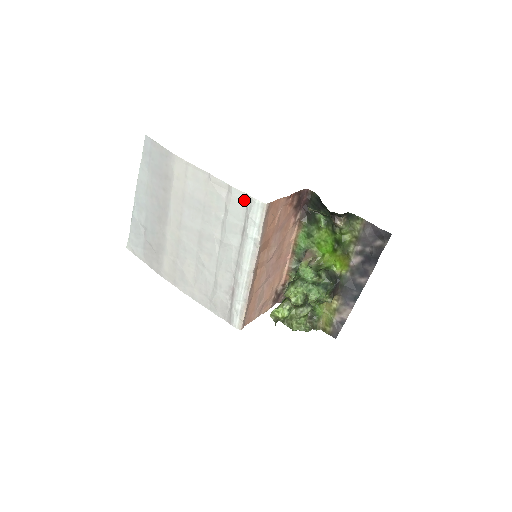
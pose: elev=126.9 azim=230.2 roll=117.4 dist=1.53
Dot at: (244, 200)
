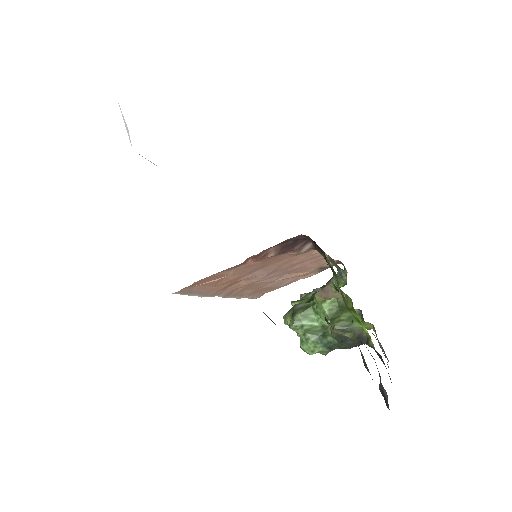
Dot at: occluded
